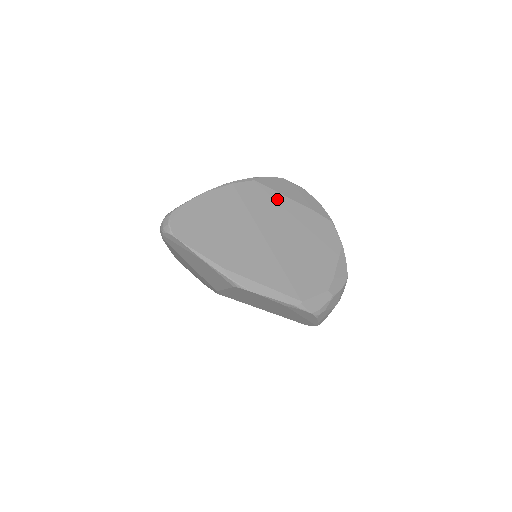
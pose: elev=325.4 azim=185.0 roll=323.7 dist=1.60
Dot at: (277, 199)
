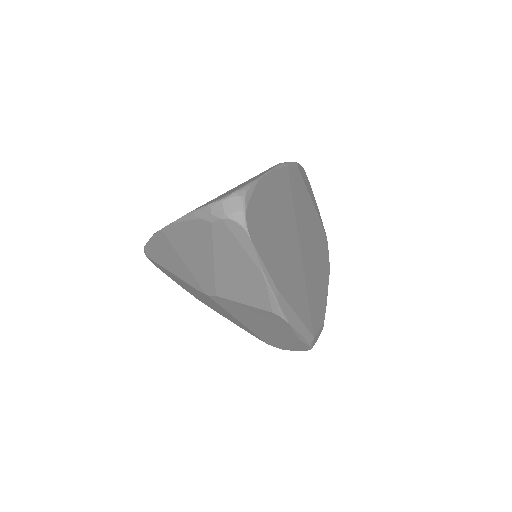
Dot at: (307, 200)
